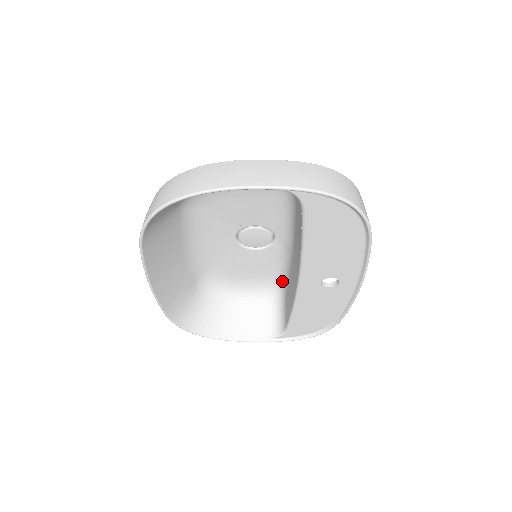
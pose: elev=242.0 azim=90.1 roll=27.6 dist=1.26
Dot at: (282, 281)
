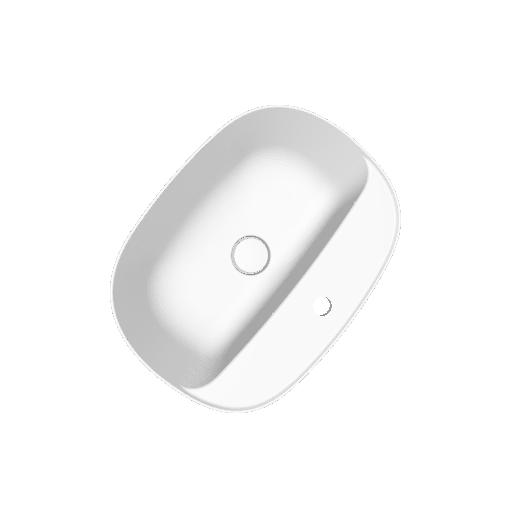
Dot at: (232, 332)
